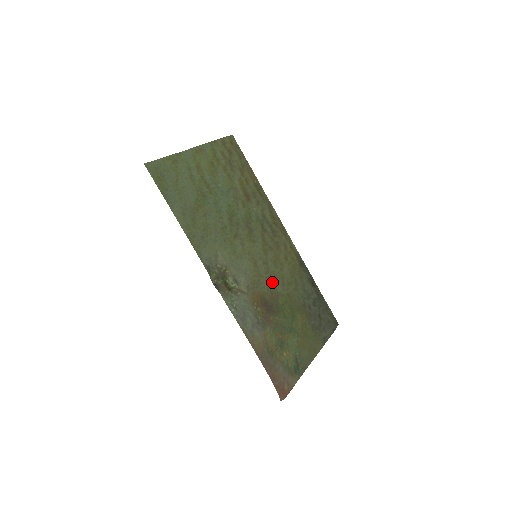
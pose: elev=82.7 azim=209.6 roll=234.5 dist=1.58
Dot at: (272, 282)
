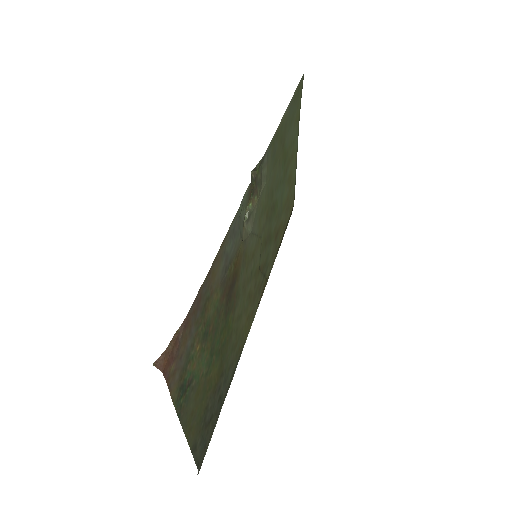
Dot at: (241, 294)
